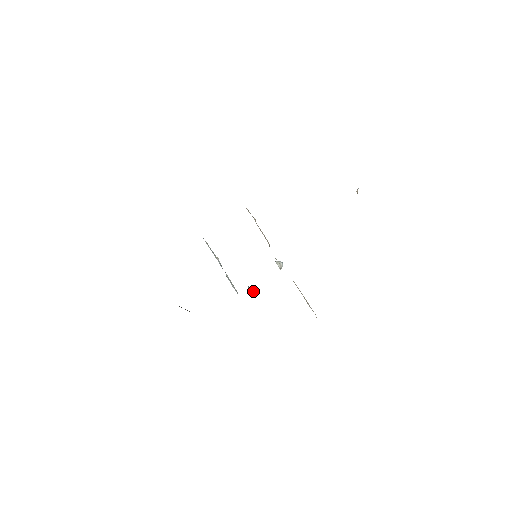
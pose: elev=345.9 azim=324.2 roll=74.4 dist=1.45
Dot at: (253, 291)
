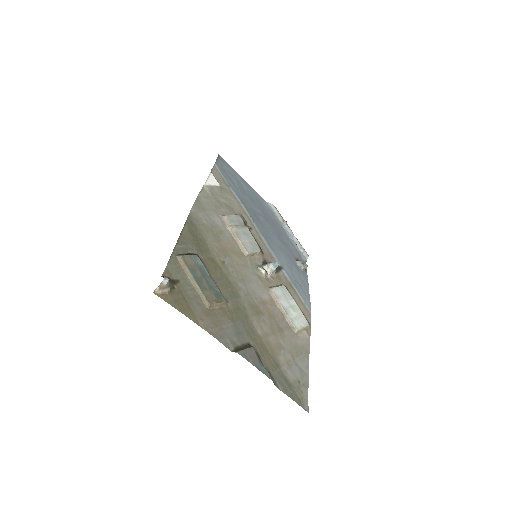
Dot at: (304, 265)
